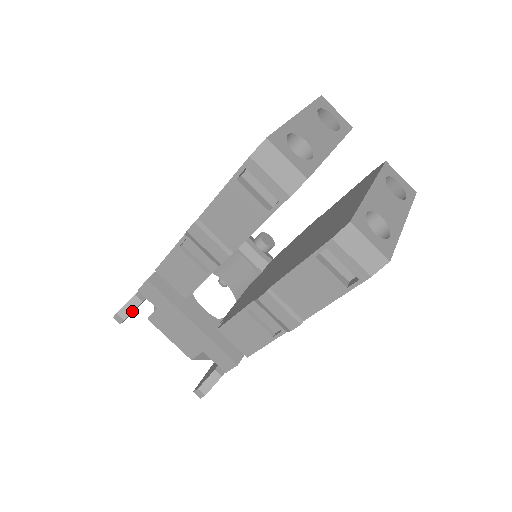
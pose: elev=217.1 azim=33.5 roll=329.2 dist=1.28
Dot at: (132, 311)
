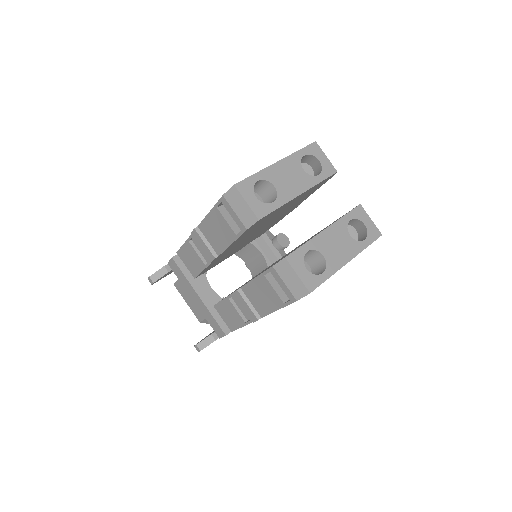
Dot at: (160, 277)
